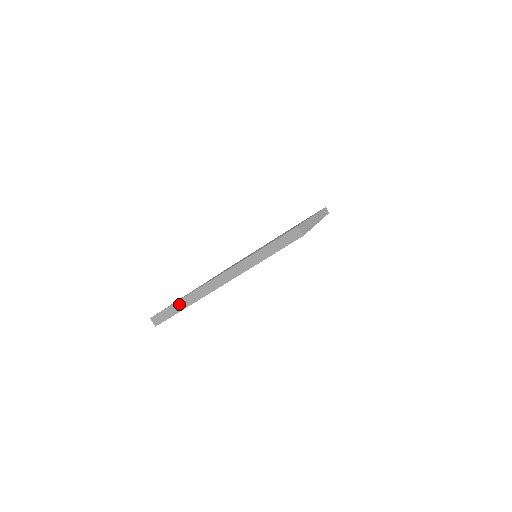
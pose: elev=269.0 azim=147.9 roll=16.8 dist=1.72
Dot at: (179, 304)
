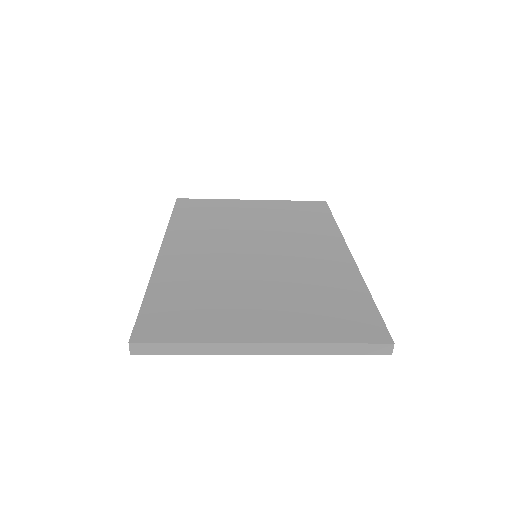
Dot at: (184, 347)
